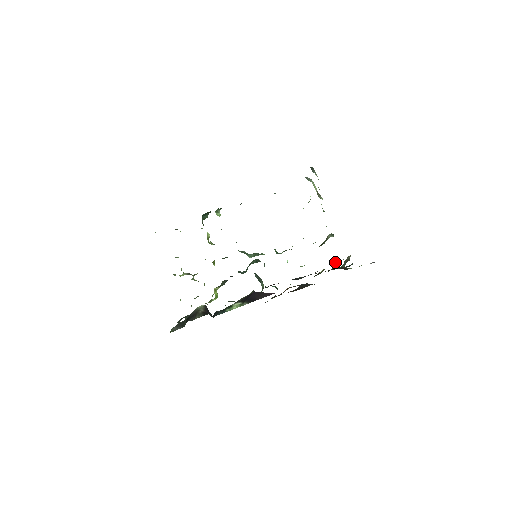
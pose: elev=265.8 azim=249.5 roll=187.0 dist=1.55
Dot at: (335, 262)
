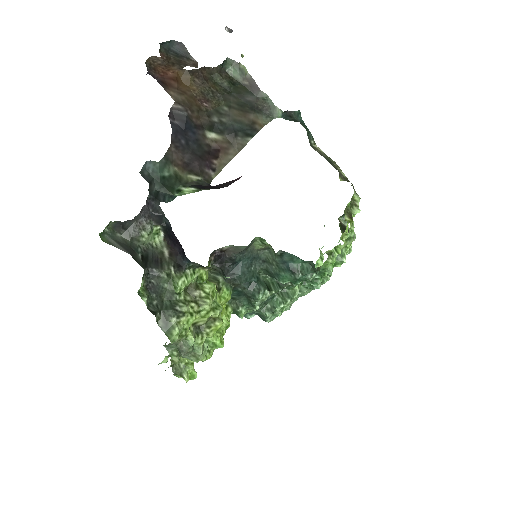
Dot at: (359, 211)
